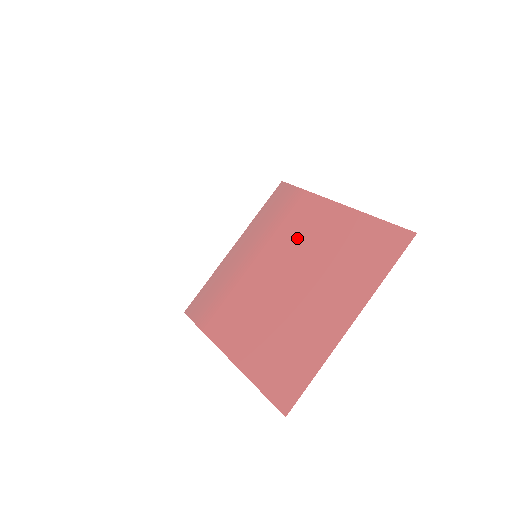
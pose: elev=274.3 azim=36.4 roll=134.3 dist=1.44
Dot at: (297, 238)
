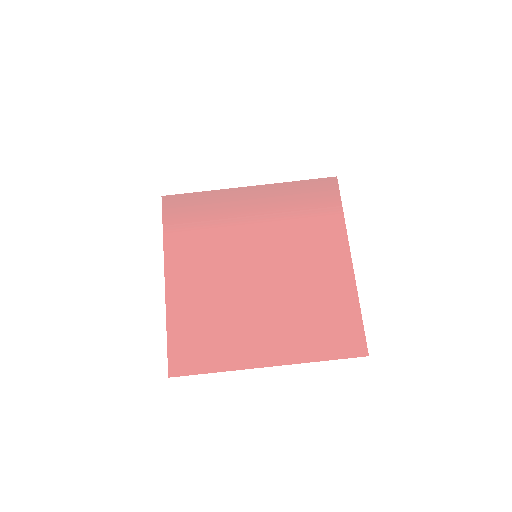
Dot at: (298, 249)
